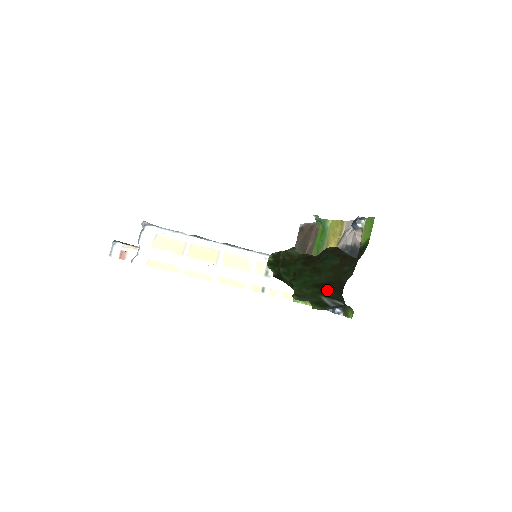
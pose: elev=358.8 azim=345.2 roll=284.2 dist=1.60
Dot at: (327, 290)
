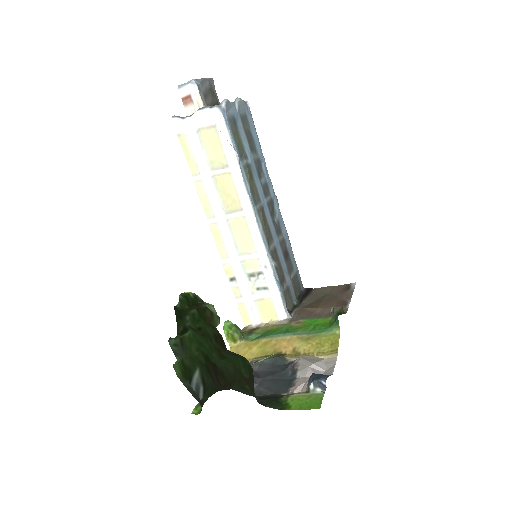
Dot at: (210, 372)
